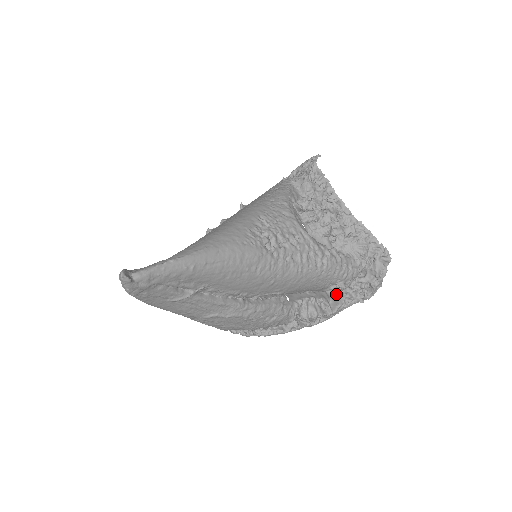
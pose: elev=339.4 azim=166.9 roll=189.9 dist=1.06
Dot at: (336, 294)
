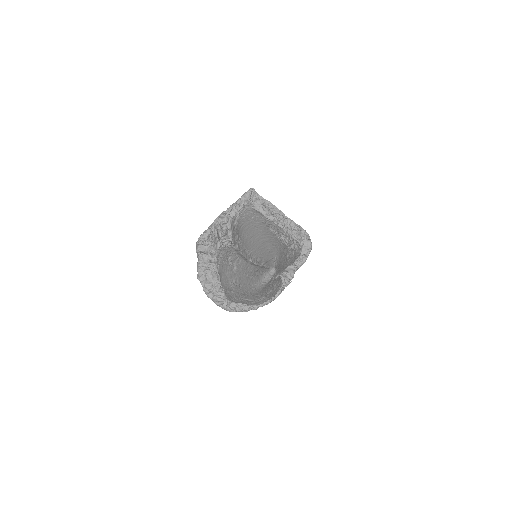
Dot at: (287, 268)
